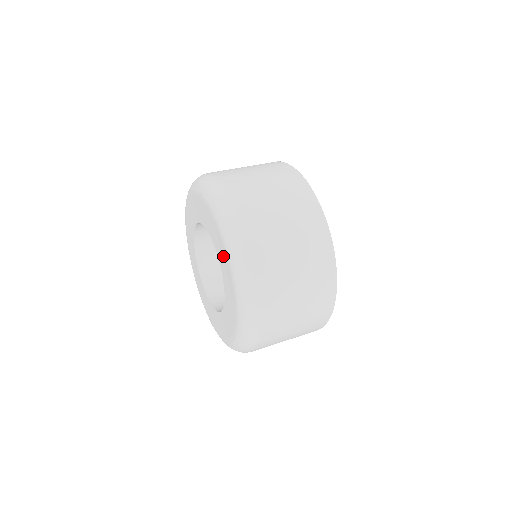
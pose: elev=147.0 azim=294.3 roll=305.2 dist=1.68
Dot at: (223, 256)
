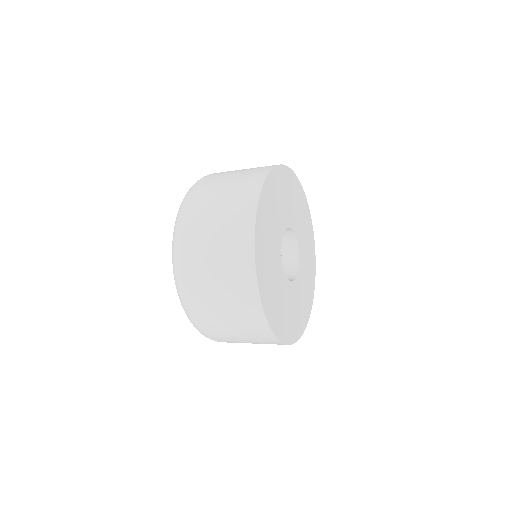
Dot at: occluded
